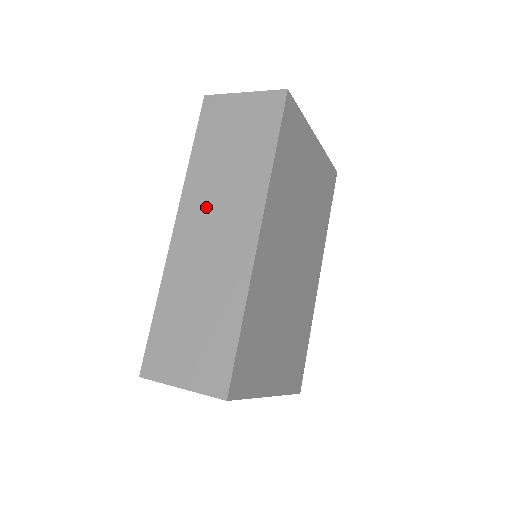
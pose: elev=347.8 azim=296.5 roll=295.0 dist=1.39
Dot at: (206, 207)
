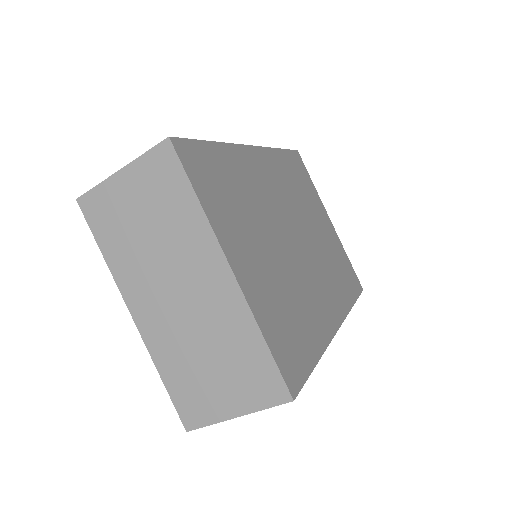
Dot at: occluded
